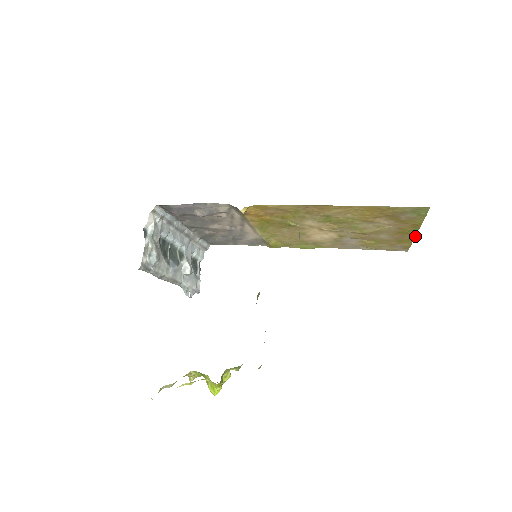
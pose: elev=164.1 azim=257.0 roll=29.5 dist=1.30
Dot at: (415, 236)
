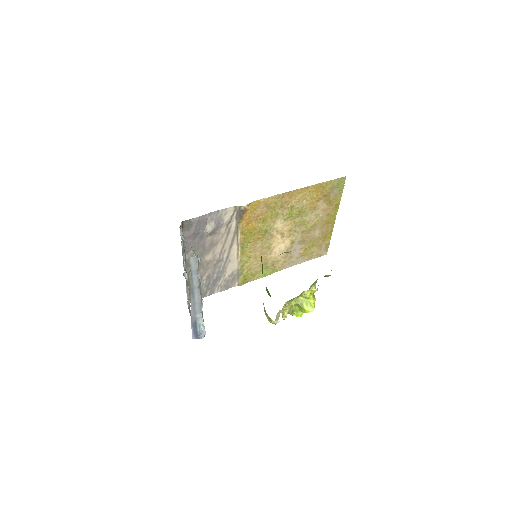
Dot at: occluded
